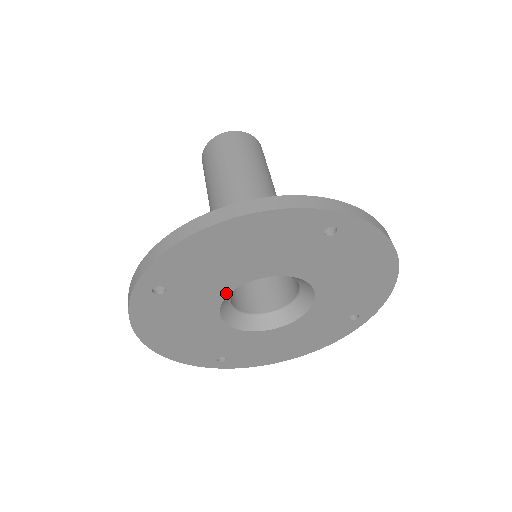
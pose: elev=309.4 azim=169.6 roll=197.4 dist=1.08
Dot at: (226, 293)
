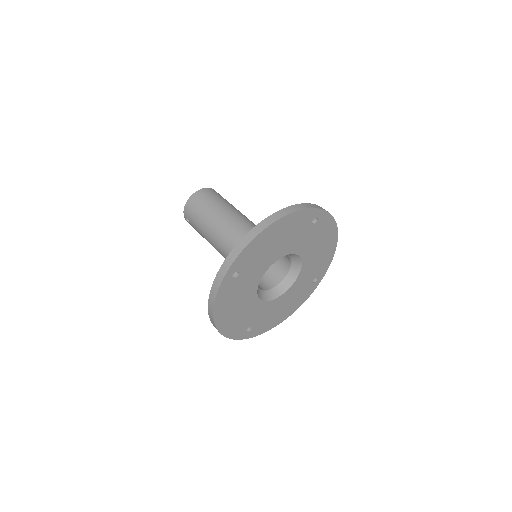
Dot at: (264, 272)
